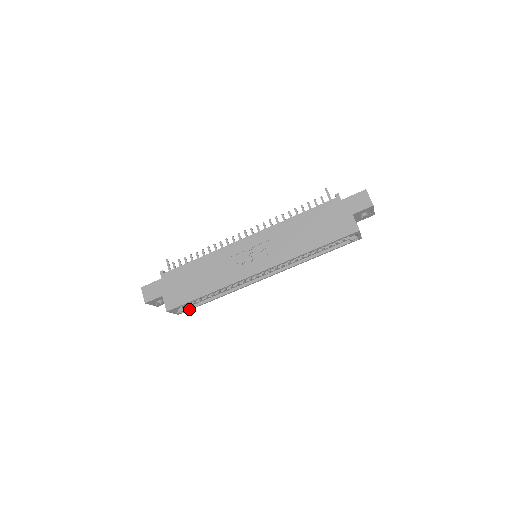
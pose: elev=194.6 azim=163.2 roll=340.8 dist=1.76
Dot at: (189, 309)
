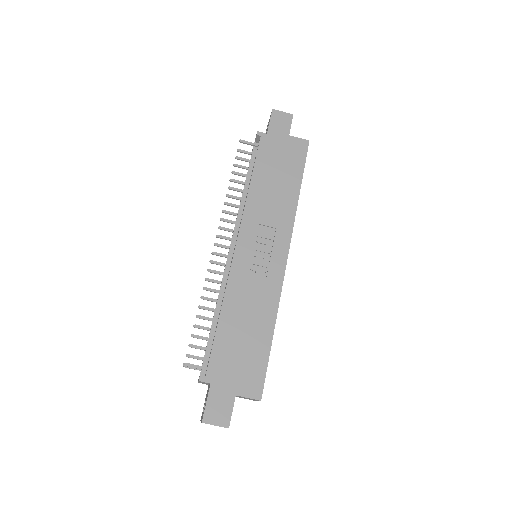
Dot at: occluded
